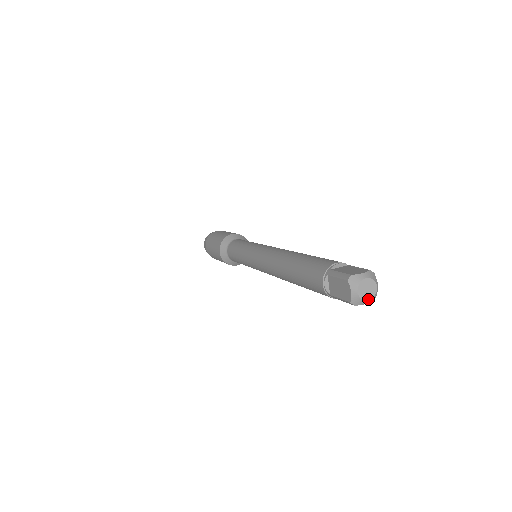
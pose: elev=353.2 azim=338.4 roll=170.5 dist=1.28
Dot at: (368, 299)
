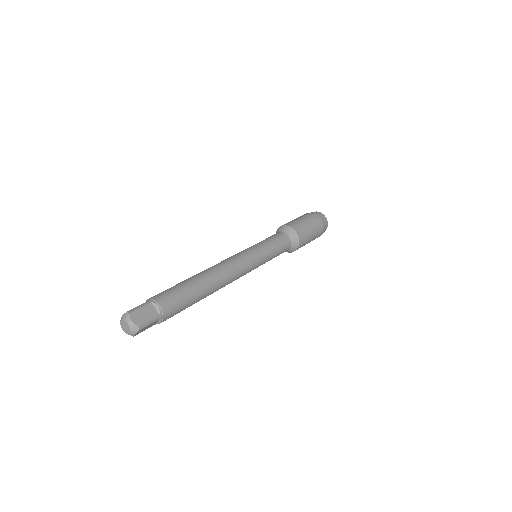
Dot at: (123, 329)
